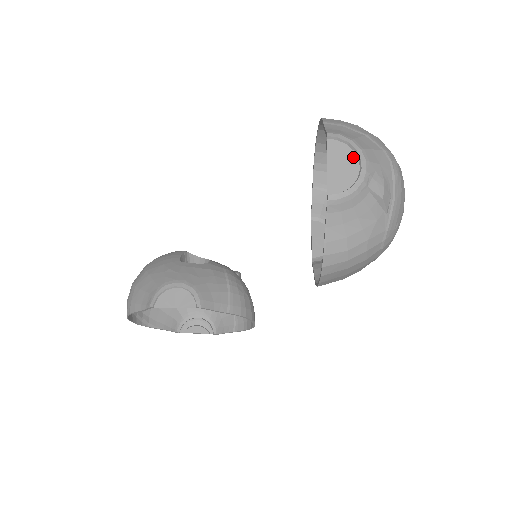
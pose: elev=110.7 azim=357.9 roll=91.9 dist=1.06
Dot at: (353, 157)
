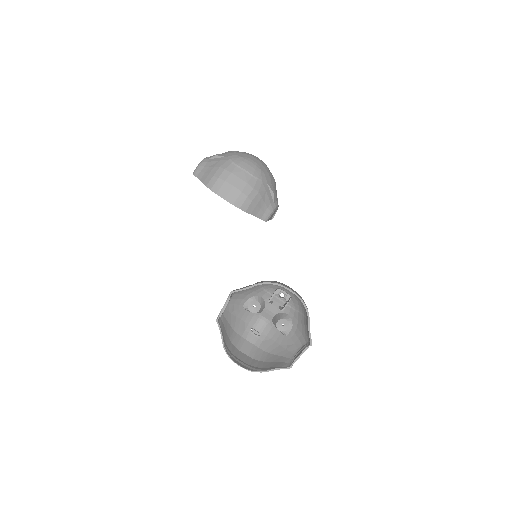
Dot at: occluded
